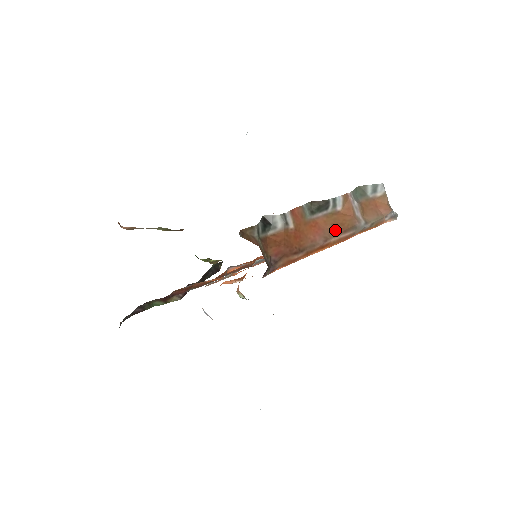
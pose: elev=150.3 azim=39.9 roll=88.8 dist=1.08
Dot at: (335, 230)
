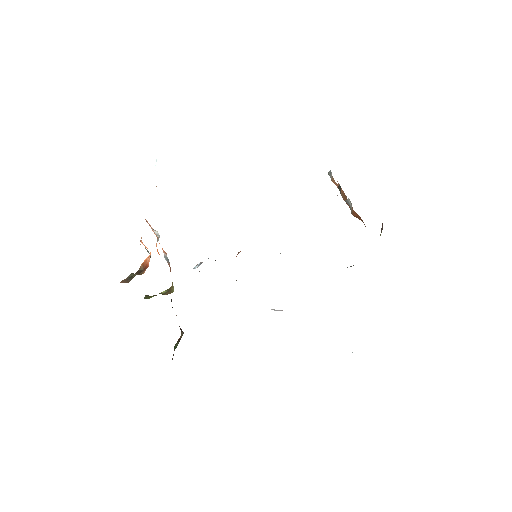
Dot at: occluded
